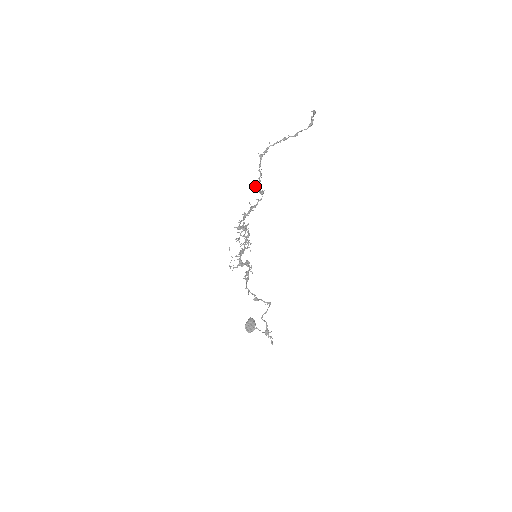
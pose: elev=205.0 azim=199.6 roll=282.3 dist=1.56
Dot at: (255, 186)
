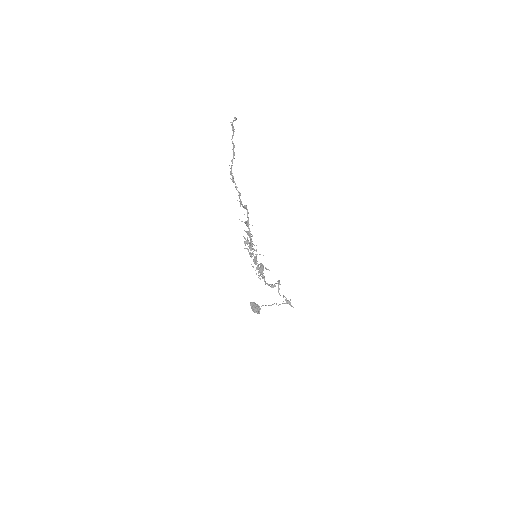
Dot at: (240, 206)
